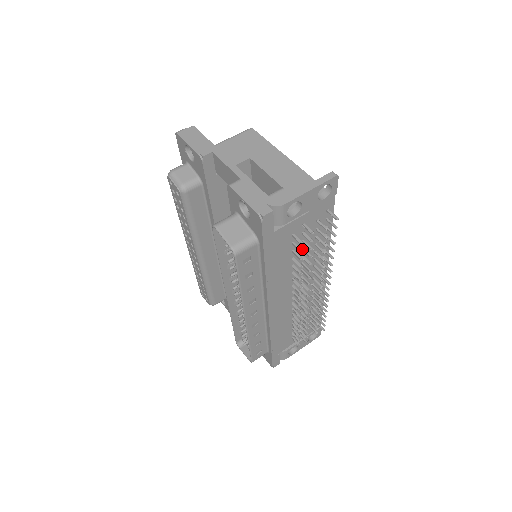
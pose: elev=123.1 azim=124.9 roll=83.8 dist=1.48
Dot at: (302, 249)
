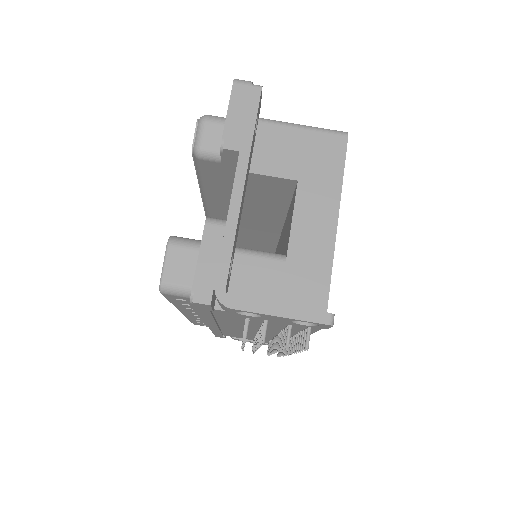
Dot at: (261, 326)
